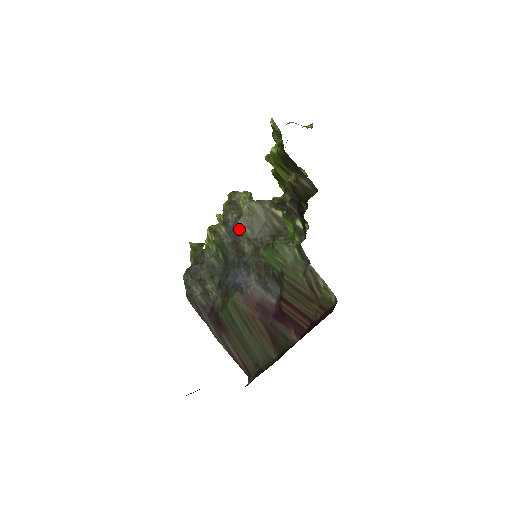
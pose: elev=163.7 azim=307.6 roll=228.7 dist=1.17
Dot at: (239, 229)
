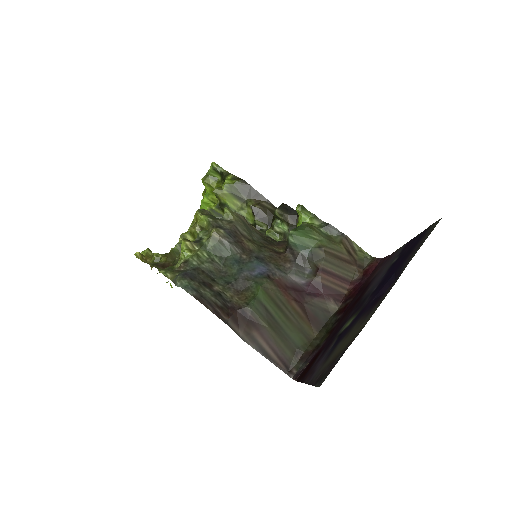
Dot at: (237, 231)
